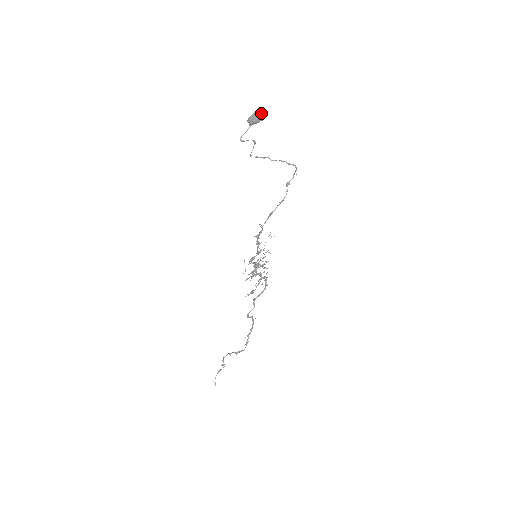
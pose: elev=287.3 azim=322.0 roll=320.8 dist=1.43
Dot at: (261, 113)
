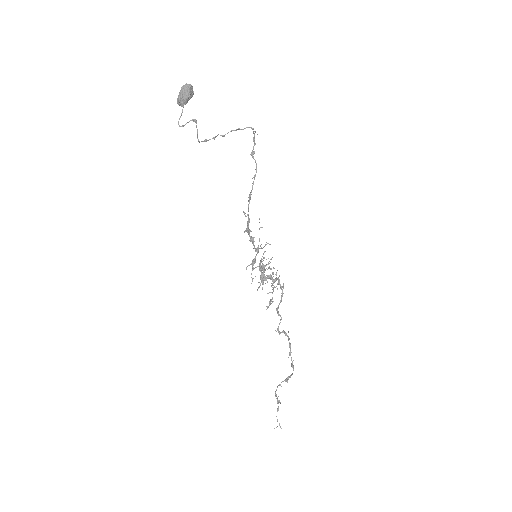
Dot at: (188, 86)
